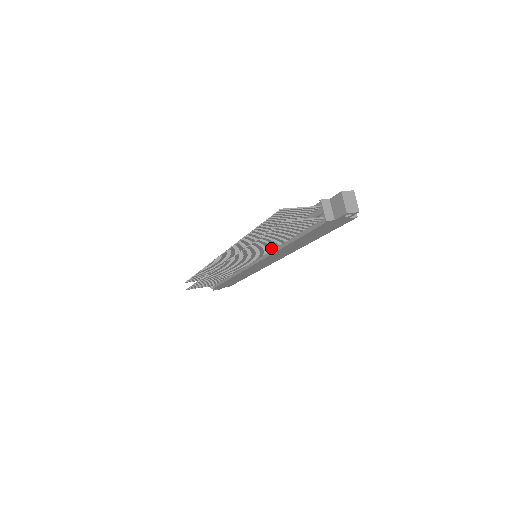
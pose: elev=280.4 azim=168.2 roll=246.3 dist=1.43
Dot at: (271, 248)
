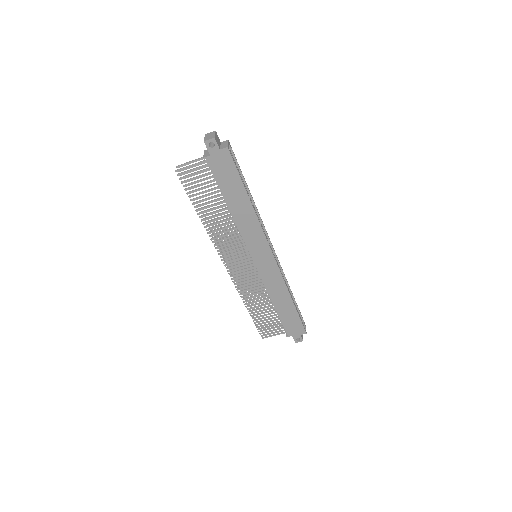
Dot at: (233, 226)
